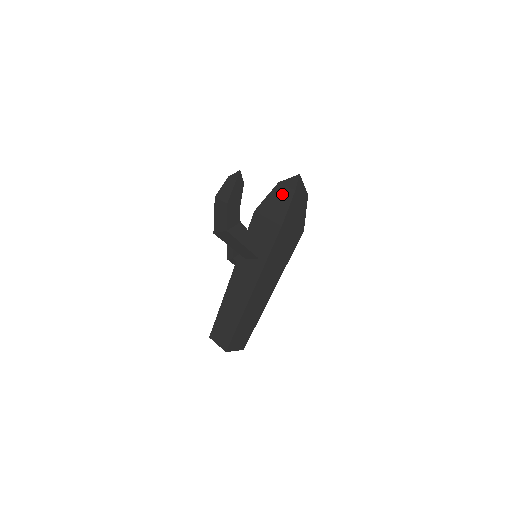
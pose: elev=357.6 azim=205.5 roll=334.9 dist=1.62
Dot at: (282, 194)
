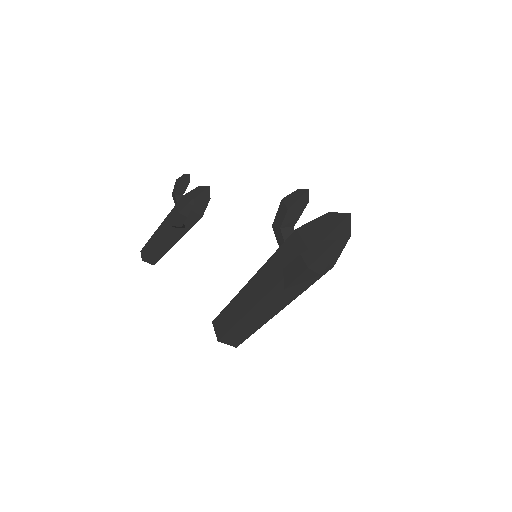
Dot at: (340, 238)
